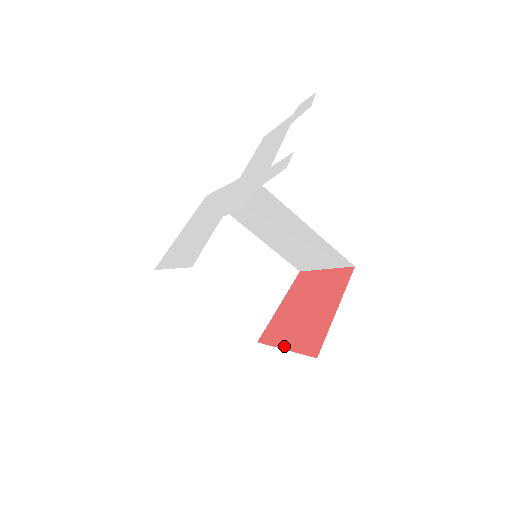
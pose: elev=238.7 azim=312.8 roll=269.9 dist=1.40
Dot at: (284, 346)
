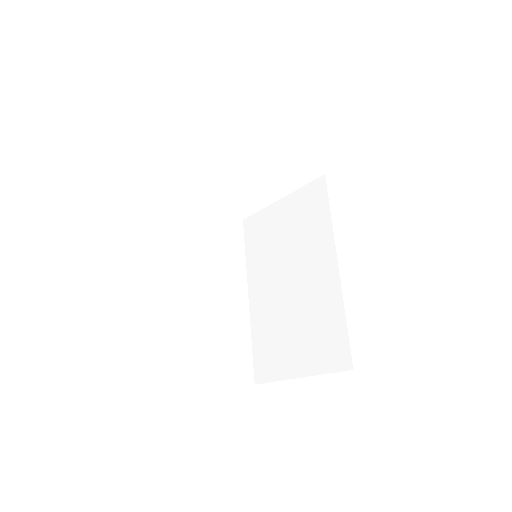
Dot at: occluded
